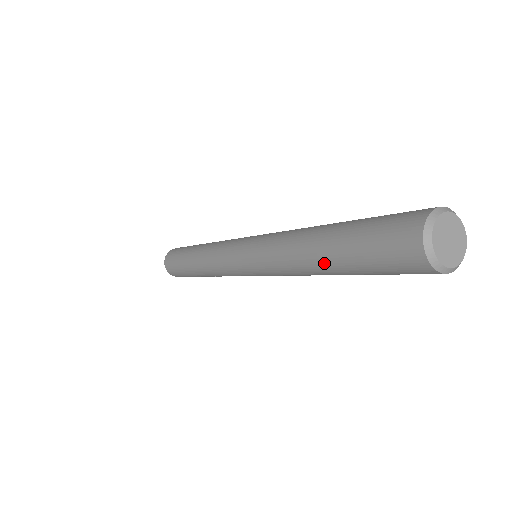
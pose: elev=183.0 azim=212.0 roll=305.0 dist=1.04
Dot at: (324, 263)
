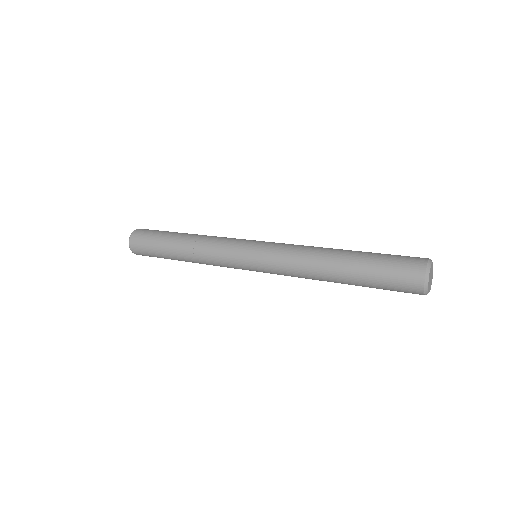
Dot at: (343, 282)
